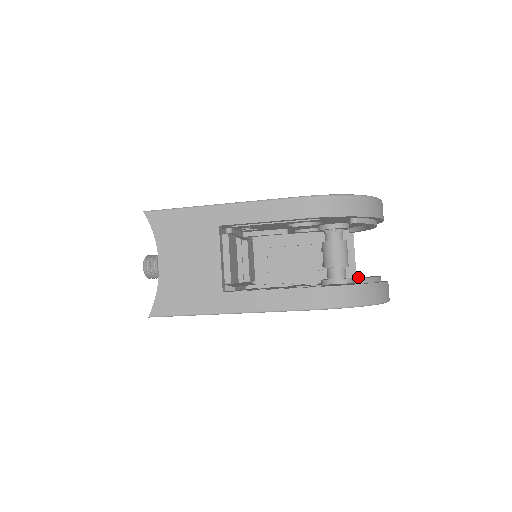
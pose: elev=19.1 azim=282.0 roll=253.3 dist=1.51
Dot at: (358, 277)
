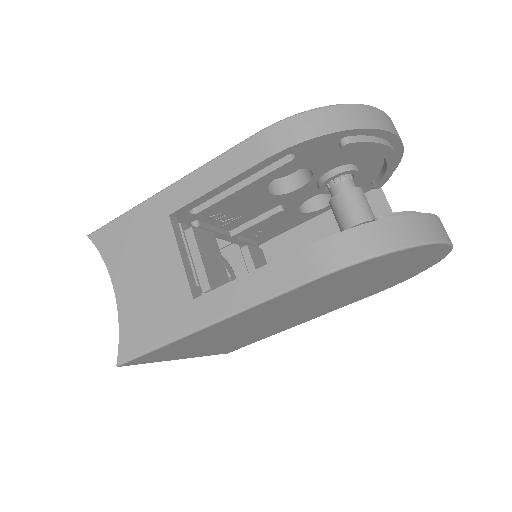
Dot at: occluded
